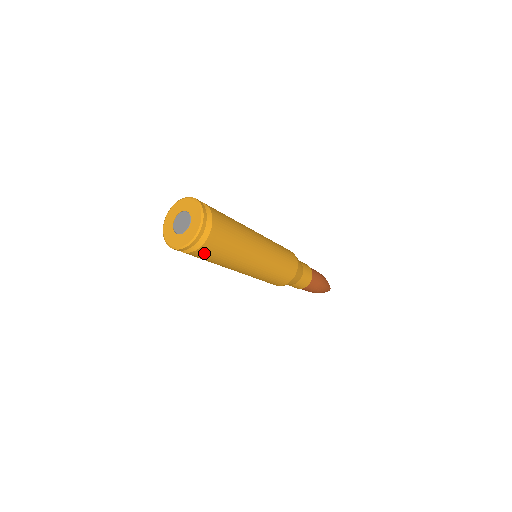
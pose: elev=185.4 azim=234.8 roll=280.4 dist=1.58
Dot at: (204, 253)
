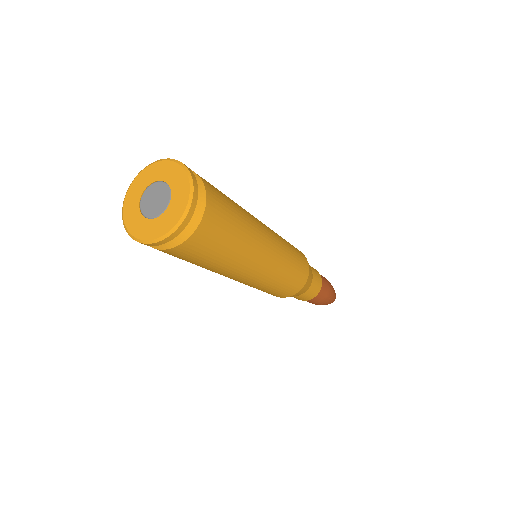
Dot at: (190, 250)
